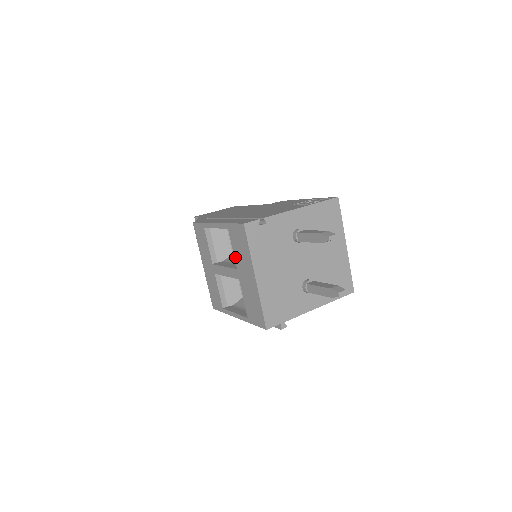
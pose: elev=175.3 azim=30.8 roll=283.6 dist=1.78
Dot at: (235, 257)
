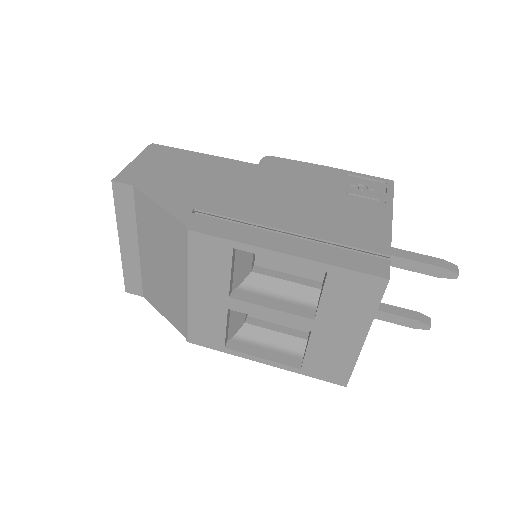
Dot at: (322, 307)
